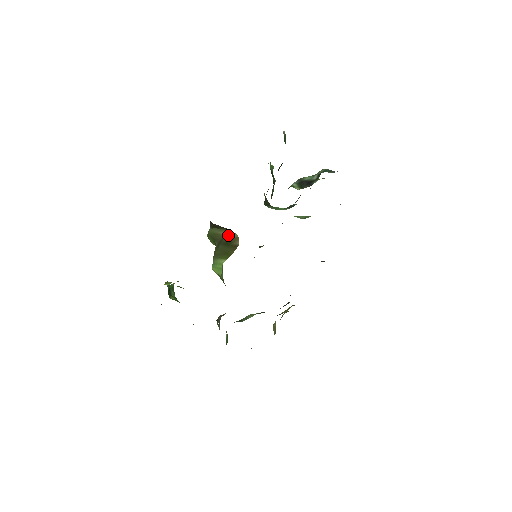
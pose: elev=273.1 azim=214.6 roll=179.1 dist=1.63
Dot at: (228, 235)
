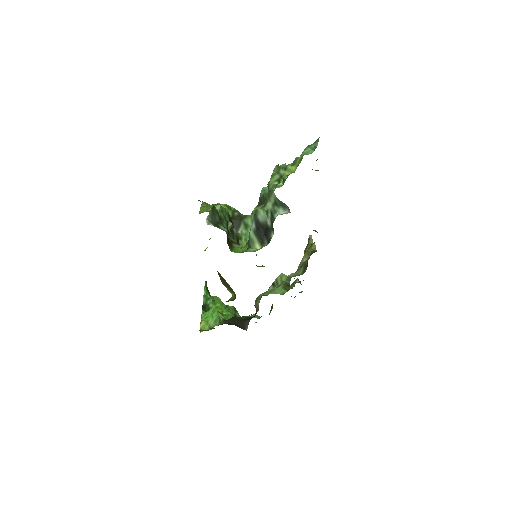
Dot at: occluded
